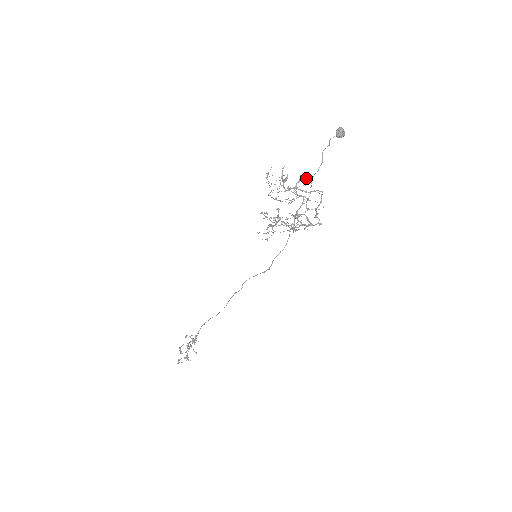
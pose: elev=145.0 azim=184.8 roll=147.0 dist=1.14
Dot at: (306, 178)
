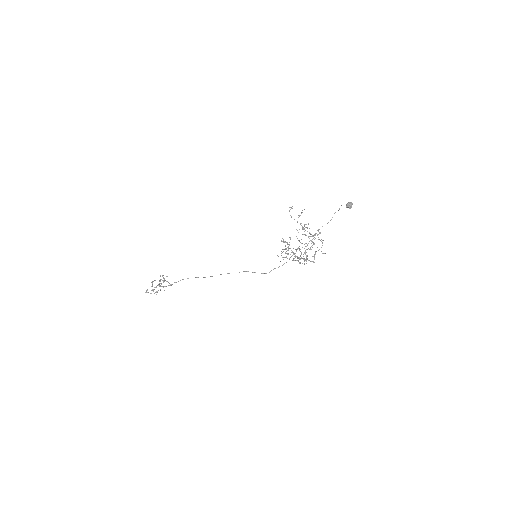
Dot at: occluded
